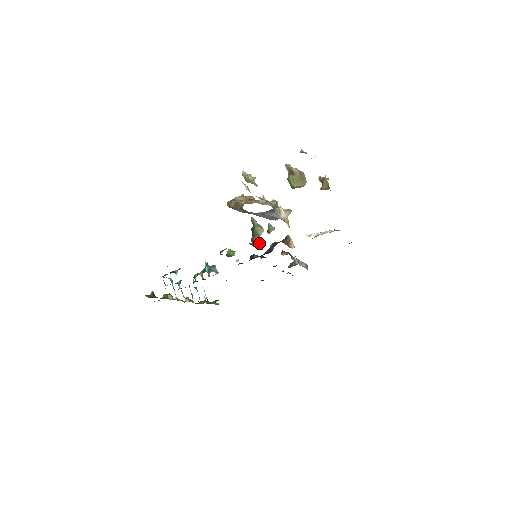
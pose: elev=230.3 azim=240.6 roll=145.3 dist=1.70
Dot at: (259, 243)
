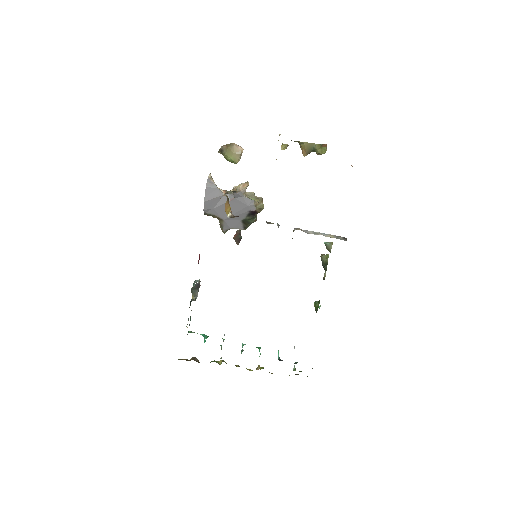
Dot at: (238, 235)
